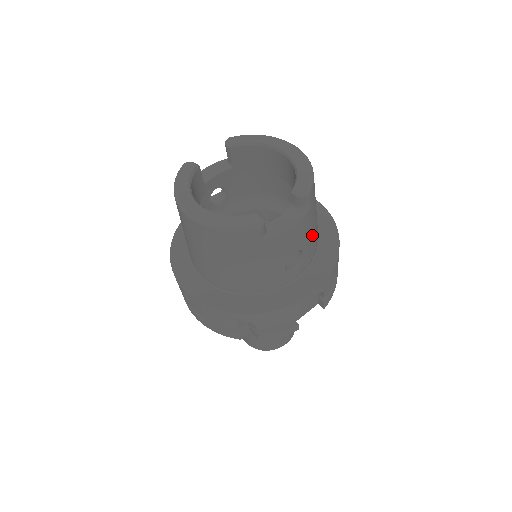
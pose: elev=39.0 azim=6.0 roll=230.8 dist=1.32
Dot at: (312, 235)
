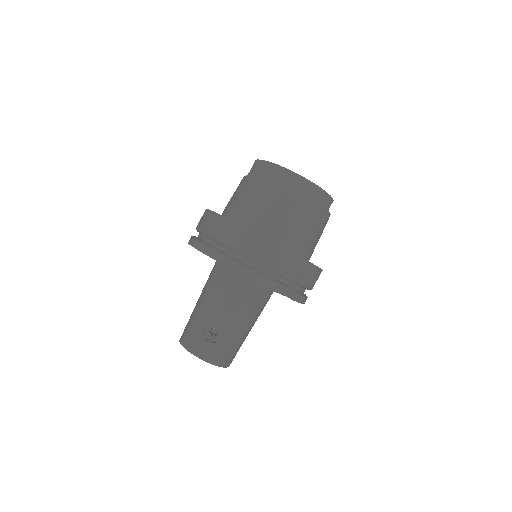
Dot at: occluded
